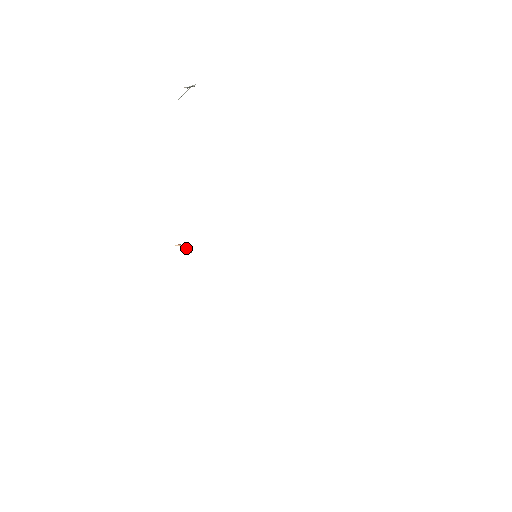
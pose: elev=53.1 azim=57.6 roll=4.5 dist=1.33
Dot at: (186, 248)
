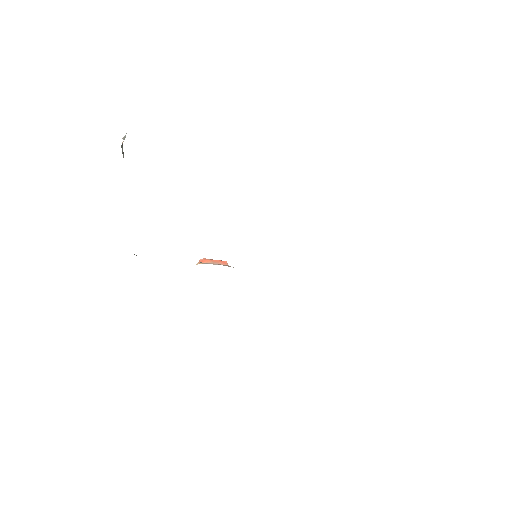
Dot at: (206, 261)
